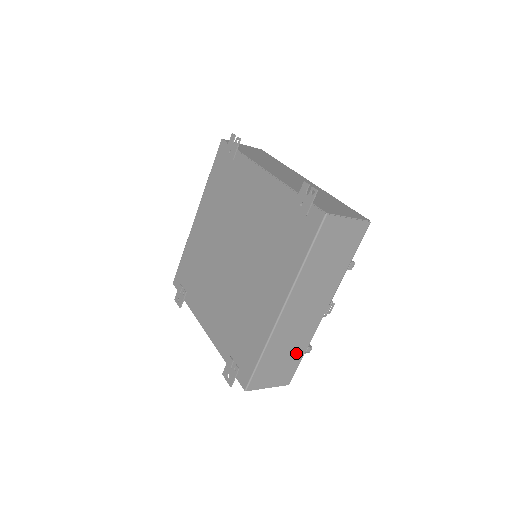
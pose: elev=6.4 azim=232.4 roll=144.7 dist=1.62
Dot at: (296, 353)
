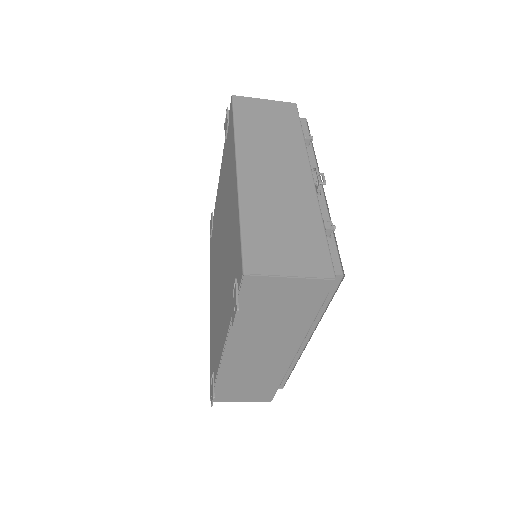
Dot at: (306, 225)
